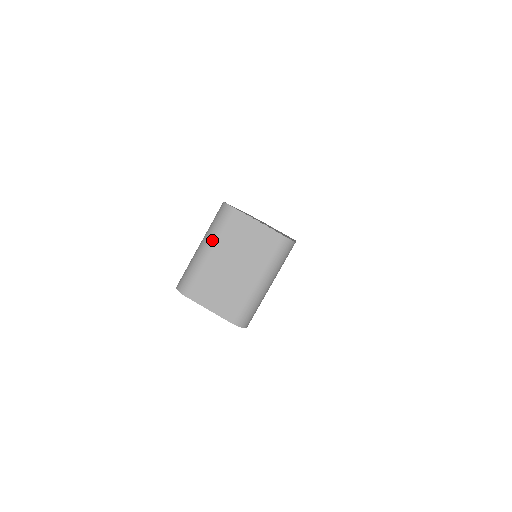
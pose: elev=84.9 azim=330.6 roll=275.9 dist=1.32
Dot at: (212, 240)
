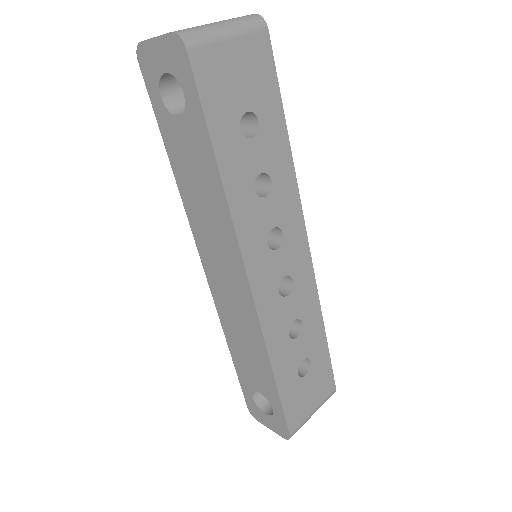
Dot at: occluded
